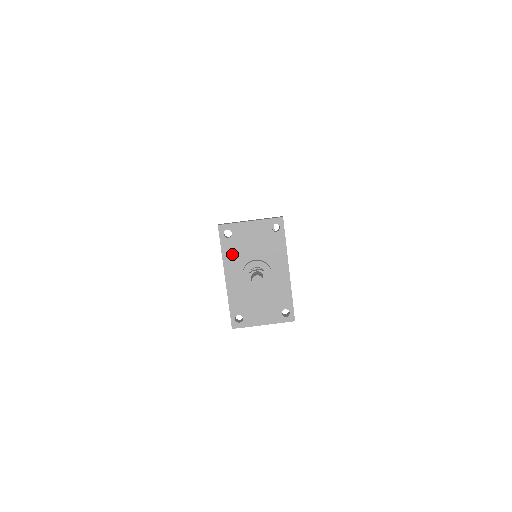
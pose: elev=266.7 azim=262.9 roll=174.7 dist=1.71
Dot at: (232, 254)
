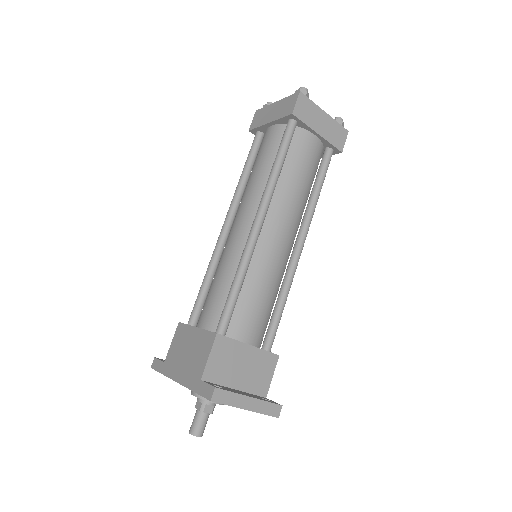
Dot at: occluded
